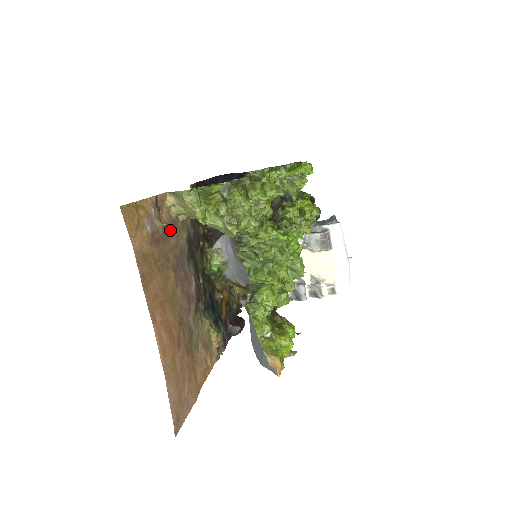
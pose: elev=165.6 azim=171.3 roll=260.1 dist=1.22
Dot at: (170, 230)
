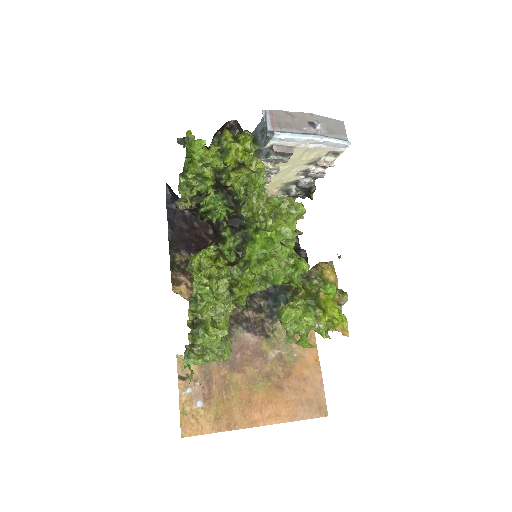
Dot at: occluded
